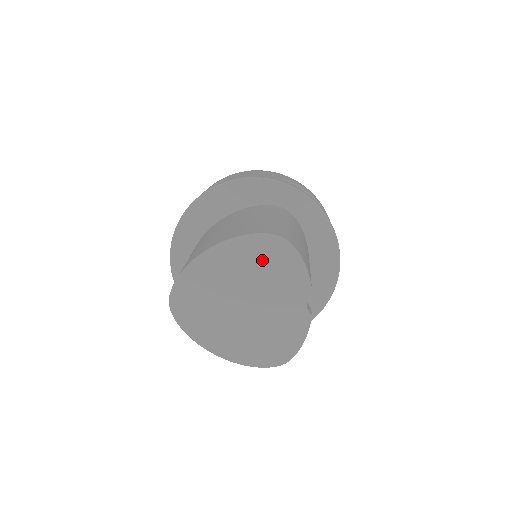
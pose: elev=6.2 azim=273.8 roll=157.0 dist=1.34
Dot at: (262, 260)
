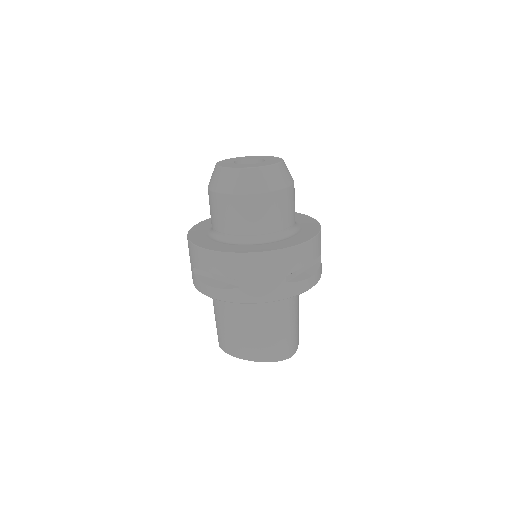
Dot at: occluded
